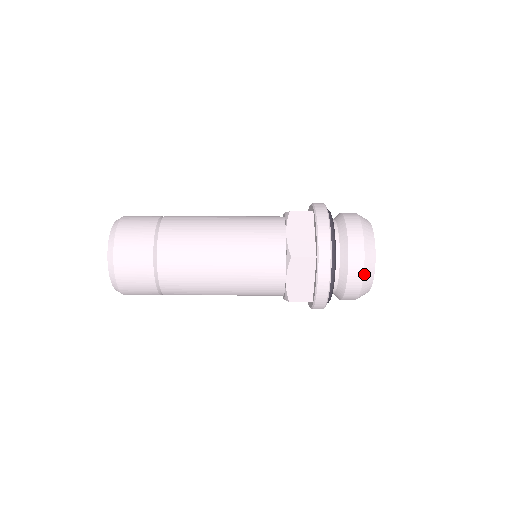
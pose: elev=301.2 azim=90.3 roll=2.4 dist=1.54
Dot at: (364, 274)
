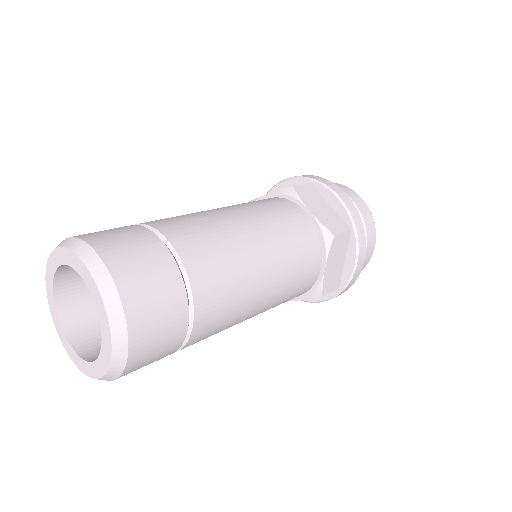
Dot at: (375, 240)
